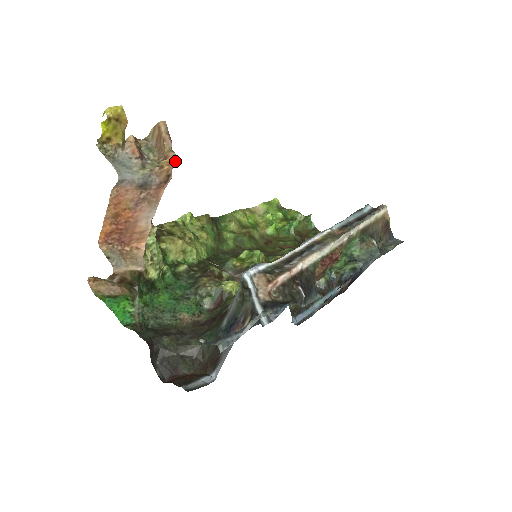
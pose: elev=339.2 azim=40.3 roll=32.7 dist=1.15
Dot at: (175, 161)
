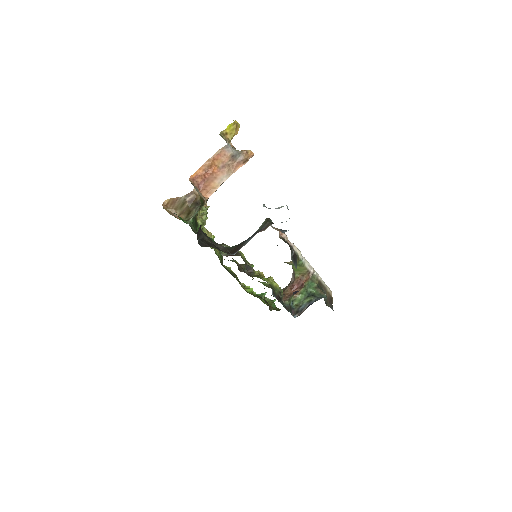
Dot at: occluded
